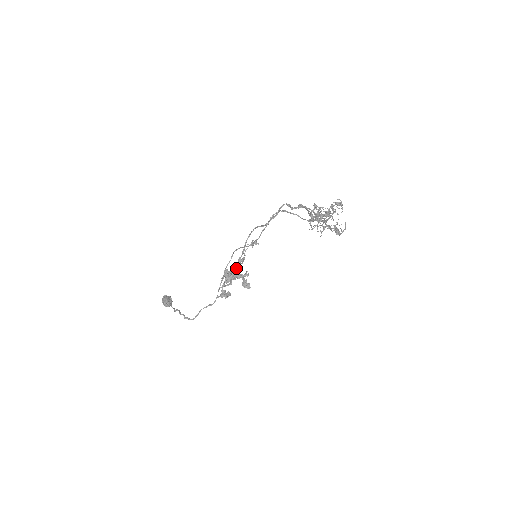
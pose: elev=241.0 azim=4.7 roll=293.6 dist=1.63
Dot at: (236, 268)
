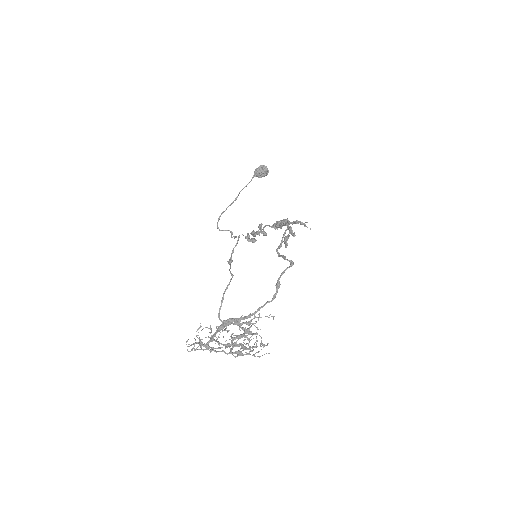
Dot at: (277, 227)
